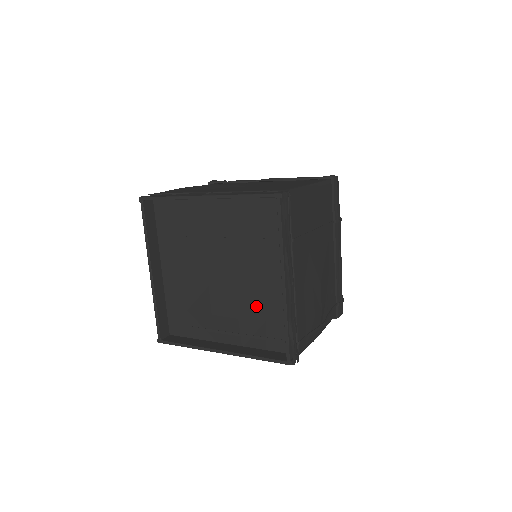
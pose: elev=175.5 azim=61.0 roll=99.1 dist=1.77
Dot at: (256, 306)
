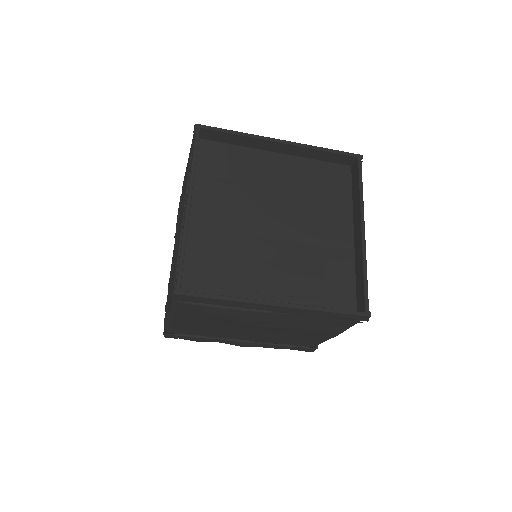
Dot at: (316, 262)
